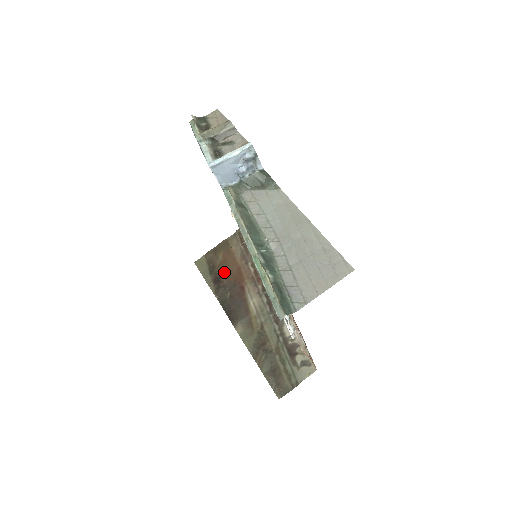
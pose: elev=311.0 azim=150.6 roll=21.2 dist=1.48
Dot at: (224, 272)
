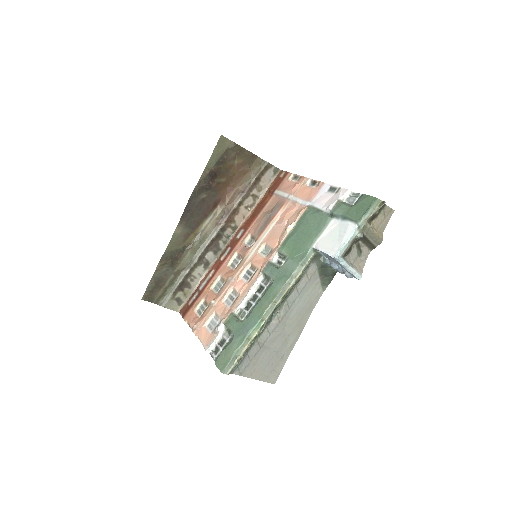
Dot at: (223, 176)
